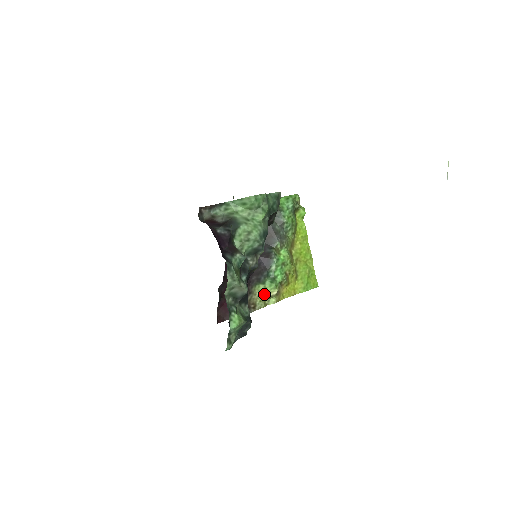
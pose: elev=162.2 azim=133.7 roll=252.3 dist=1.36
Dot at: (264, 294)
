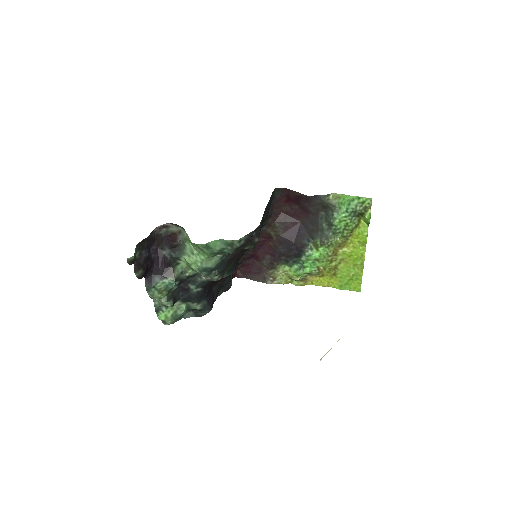
Dot at: (288, 274)
